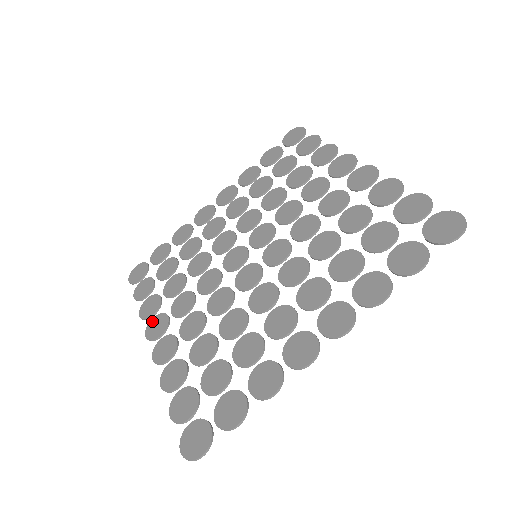
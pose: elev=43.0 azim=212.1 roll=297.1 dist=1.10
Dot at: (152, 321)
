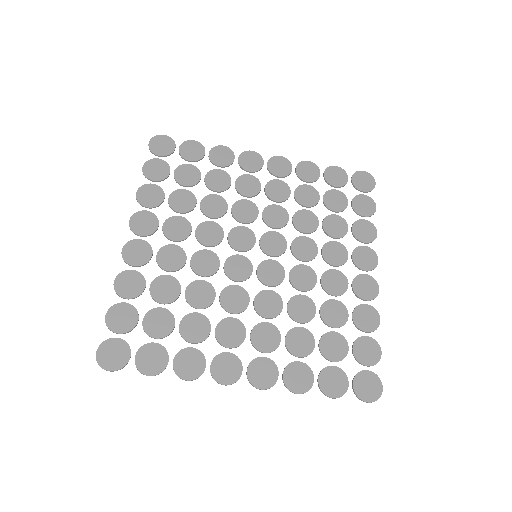
Dot at: (144, 213)
